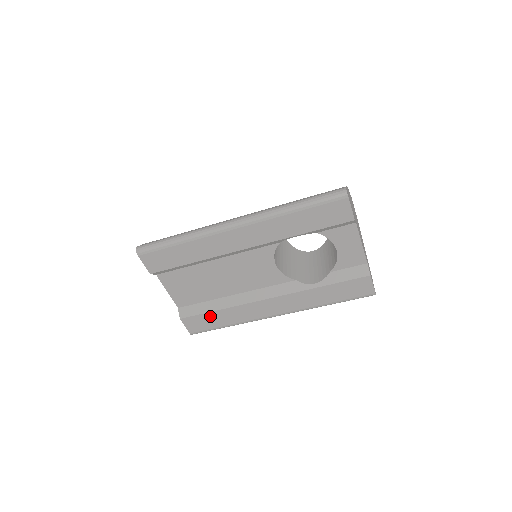
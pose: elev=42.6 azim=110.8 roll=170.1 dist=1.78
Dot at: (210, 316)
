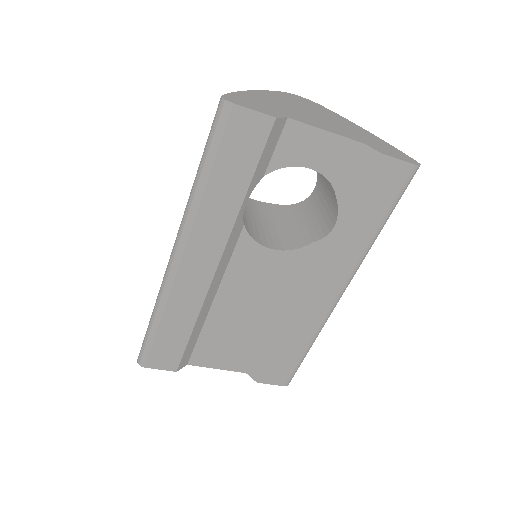
Dot at: (279, 356)
